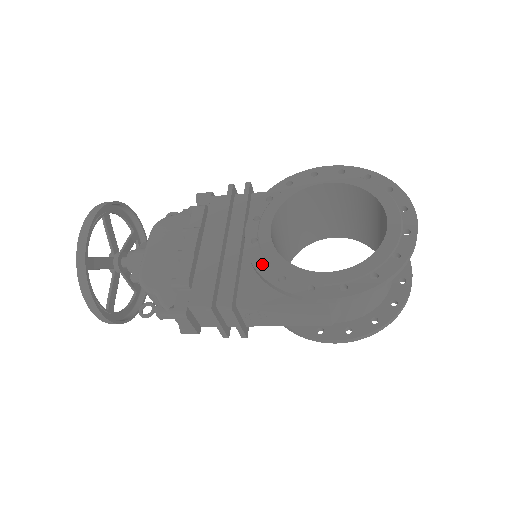
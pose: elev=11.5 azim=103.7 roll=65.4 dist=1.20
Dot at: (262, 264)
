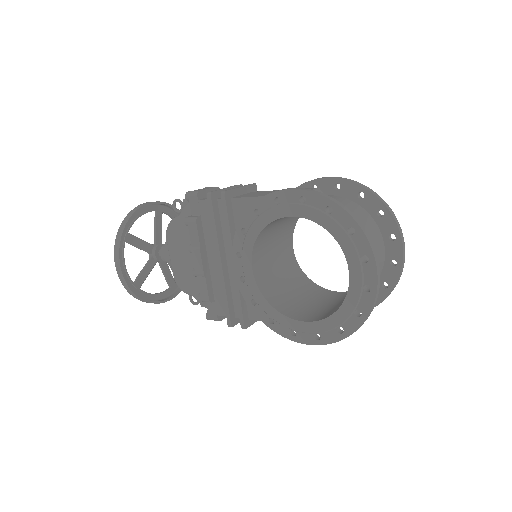
Dot at: occluded
